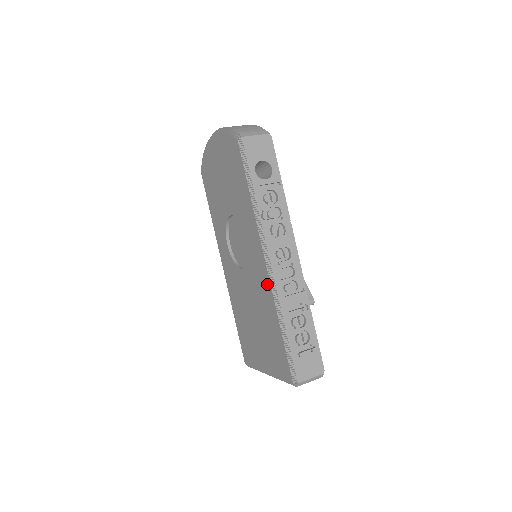
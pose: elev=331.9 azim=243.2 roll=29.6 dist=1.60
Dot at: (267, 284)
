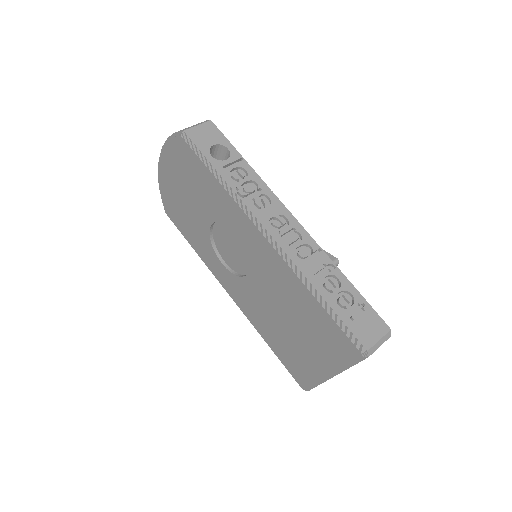
Dot at: (278, 261)
